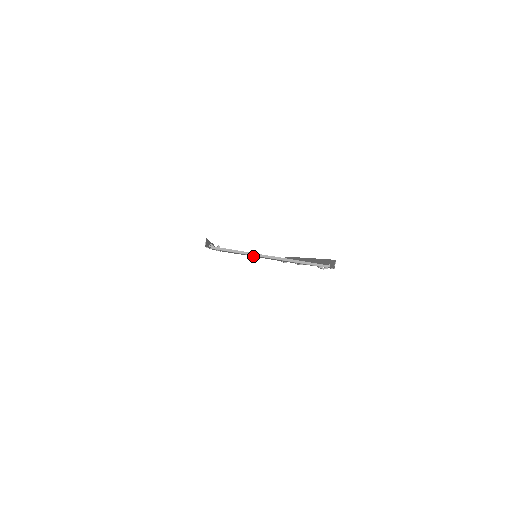
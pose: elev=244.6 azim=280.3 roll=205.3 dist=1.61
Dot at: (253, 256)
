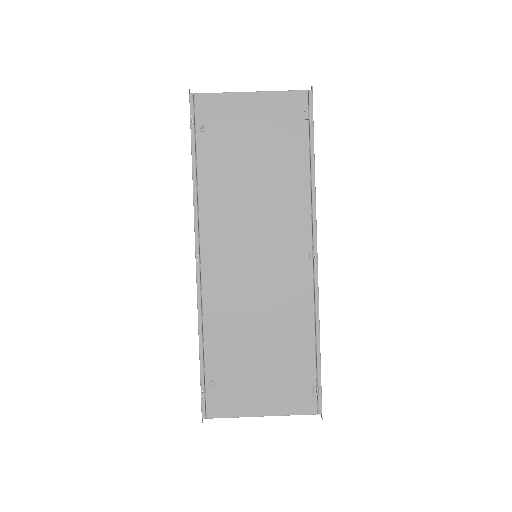
Dot at: (260, 333)
